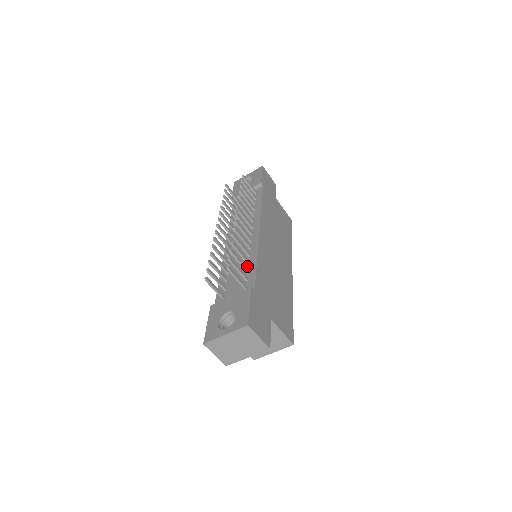
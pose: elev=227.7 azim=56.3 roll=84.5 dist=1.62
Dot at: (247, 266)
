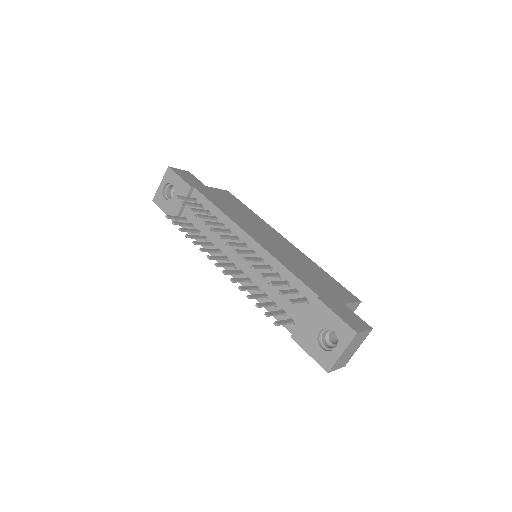
Dot at: (282, 279)
